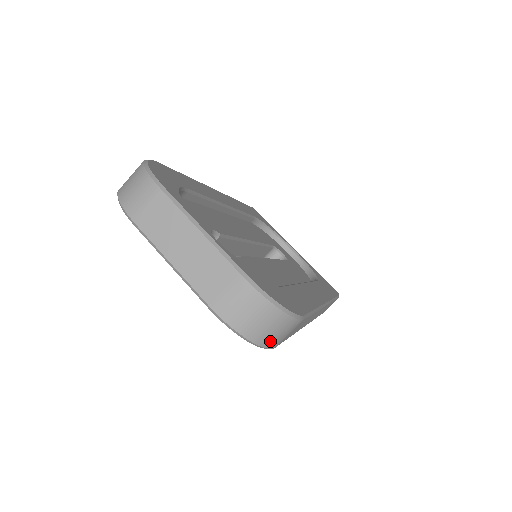
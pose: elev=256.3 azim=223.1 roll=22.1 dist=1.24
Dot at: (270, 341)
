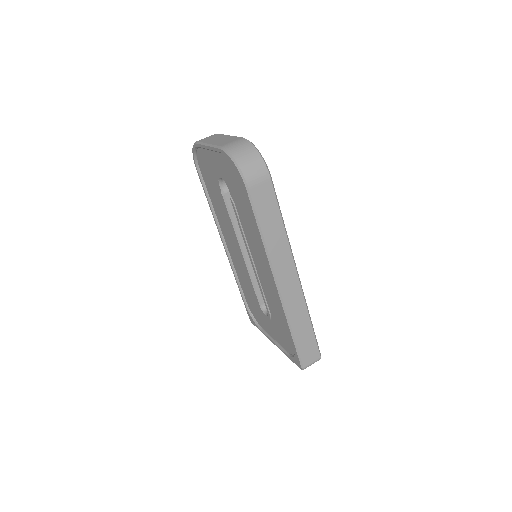
Dot at: (247, 171)
